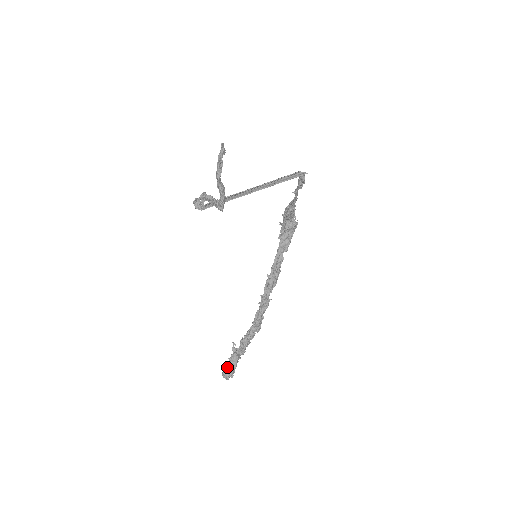
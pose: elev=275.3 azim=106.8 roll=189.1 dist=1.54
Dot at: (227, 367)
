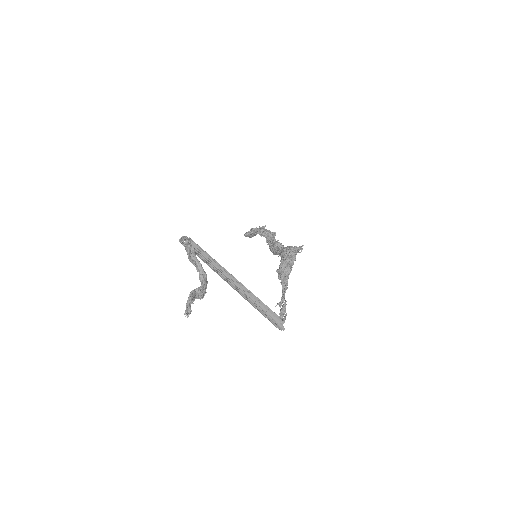
Dot at: (247, 235)
